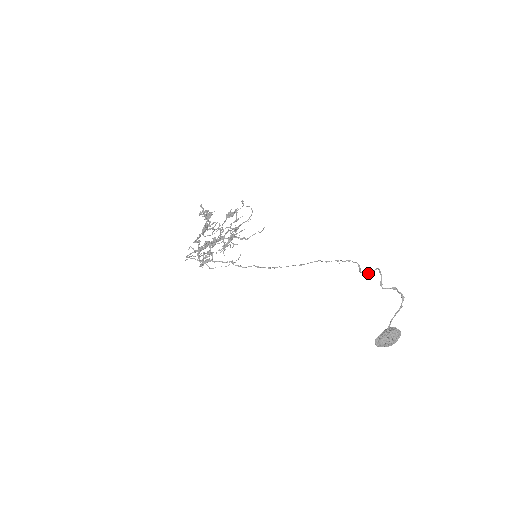
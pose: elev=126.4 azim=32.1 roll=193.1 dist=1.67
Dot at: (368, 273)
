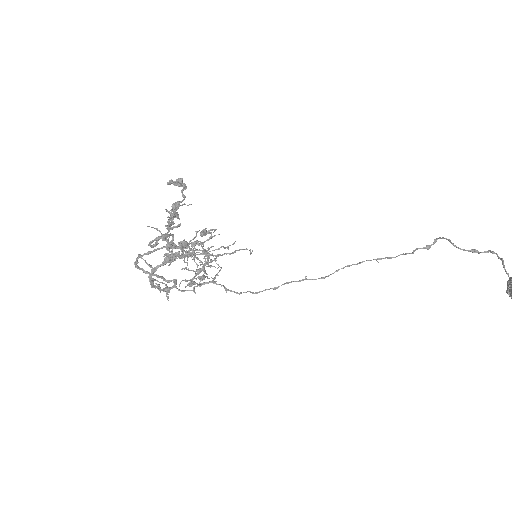
Dot at: (428, 246)
